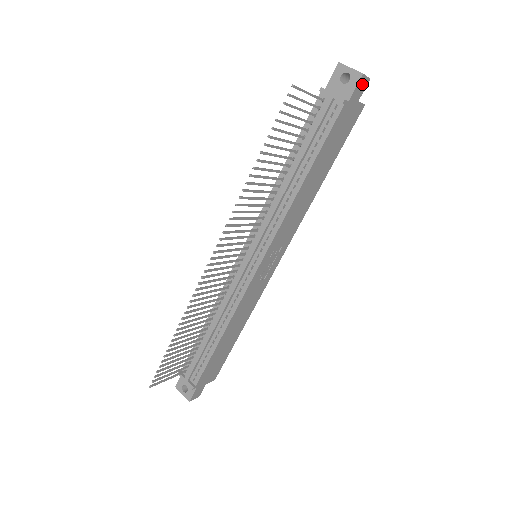
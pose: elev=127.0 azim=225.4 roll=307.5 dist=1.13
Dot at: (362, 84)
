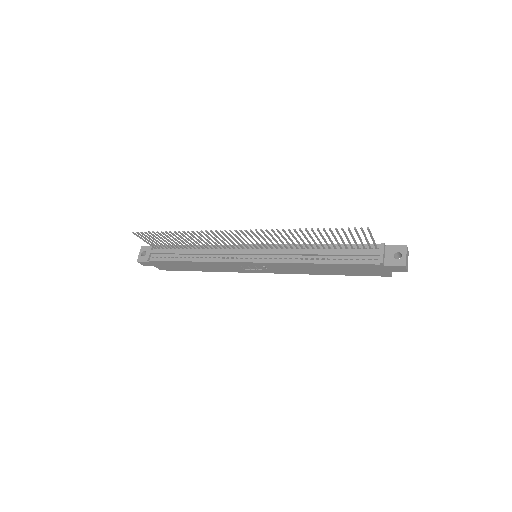
Dot at: (400, 269)
